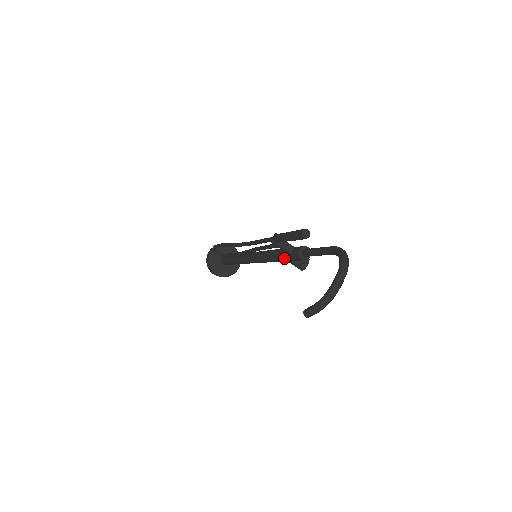
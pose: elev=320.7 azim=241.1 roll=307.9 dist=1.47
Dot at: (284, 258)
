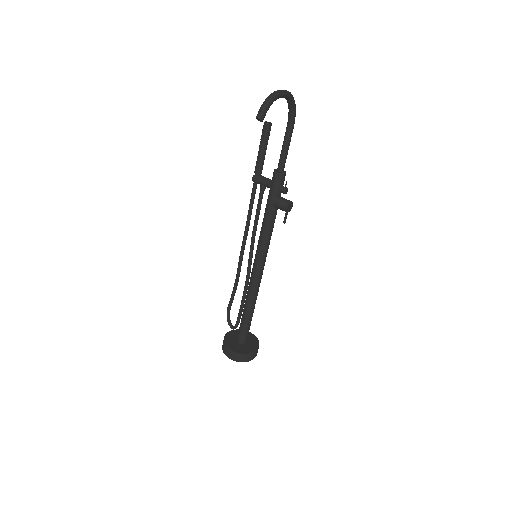
Dot at: (268, 200)
